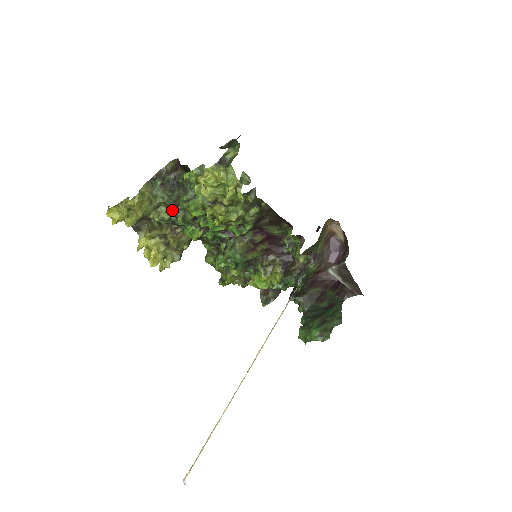
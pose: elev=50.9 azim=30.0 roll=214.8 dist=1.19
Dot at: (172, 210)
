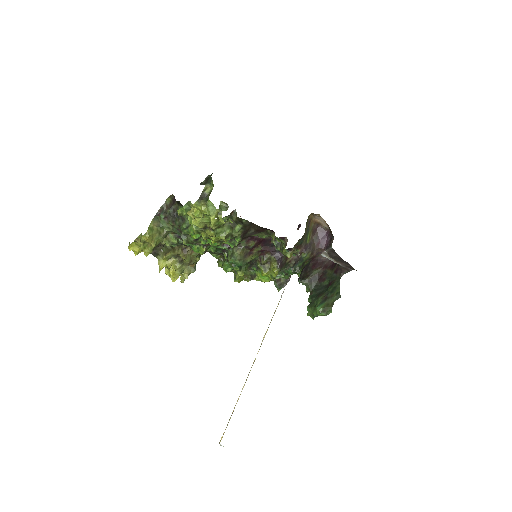
Dot at: (178, 235)
